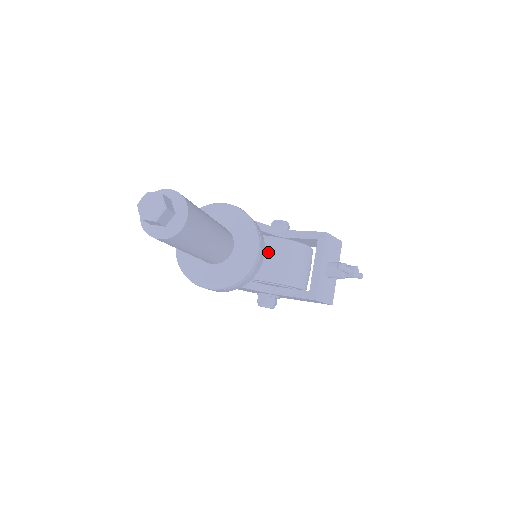
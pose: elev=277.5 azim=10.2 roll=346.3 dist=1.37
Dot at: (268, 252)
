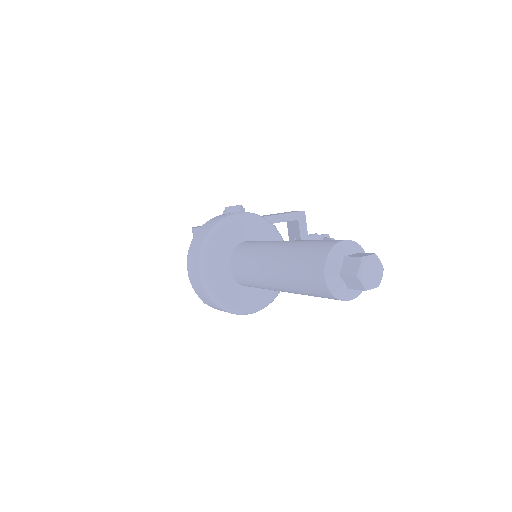
Dot at: occluded
